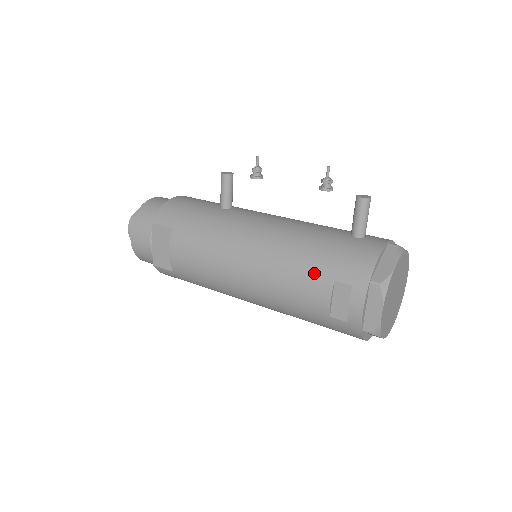
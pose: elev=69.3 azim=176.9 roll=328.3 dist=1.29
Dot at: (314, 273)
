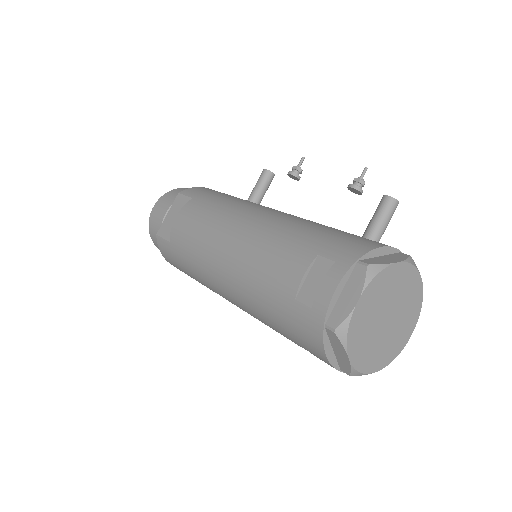
Dot at: (300, 245)
